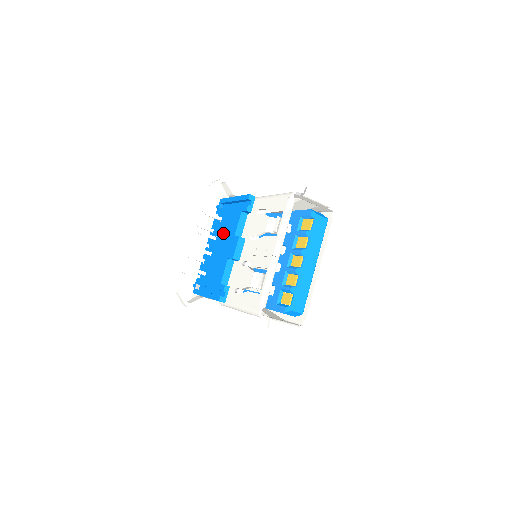
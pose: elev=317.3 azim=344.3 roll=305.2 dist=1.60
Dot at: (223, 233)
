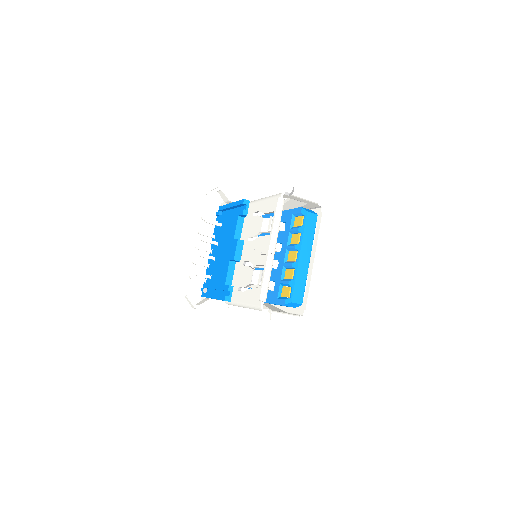
Dot at: (224, 238)
